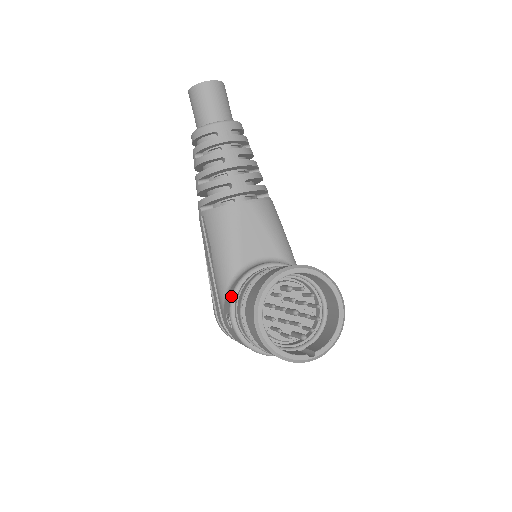
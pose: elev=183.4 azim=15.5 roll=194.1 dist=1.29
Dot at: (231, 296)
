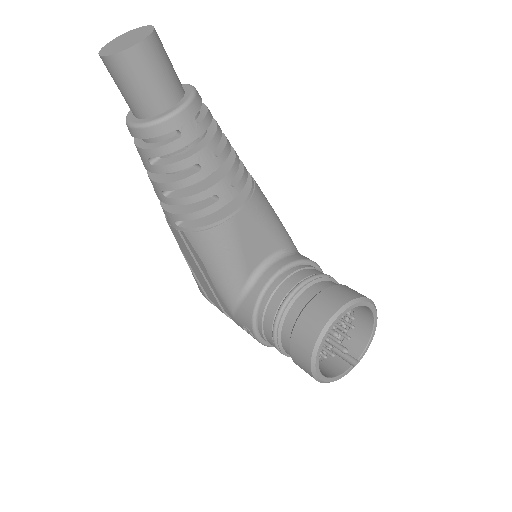
Dot at: (252, 319)
